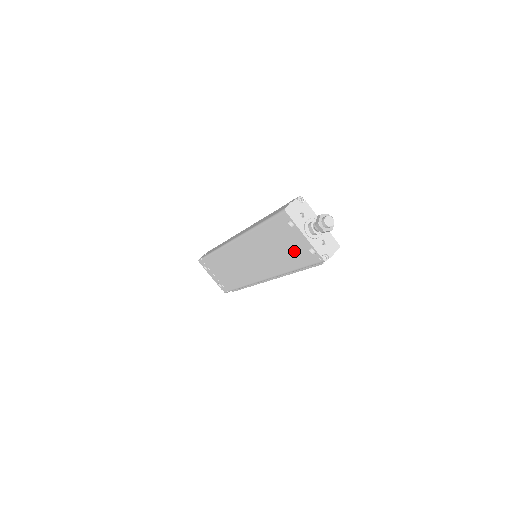
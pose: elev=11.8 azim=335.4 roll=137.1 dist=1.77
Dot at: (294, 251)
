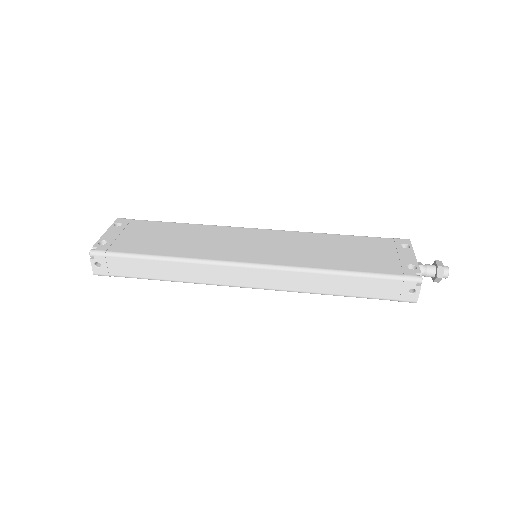
Dot at: occluded
